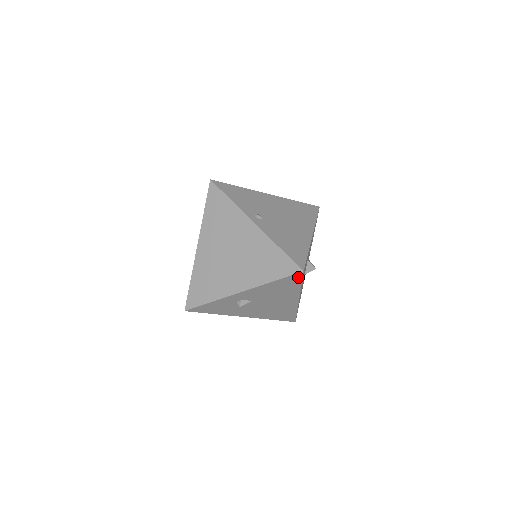
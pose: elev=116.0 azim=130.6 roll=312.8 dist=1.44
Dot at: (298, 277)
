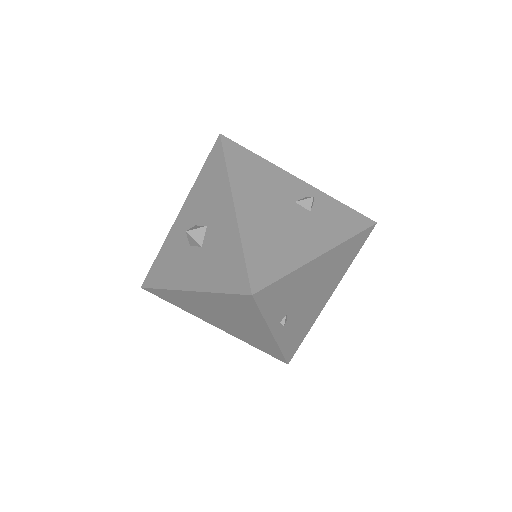
Dot at: occluded
